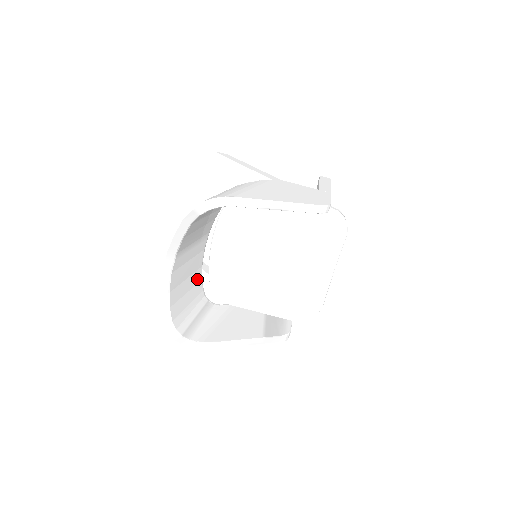
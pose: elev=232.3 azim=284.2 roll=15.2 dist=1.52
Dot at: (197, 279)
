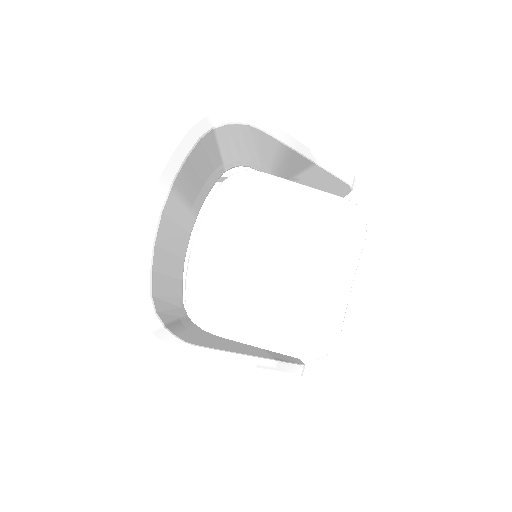
Dot at: (178, 272)
